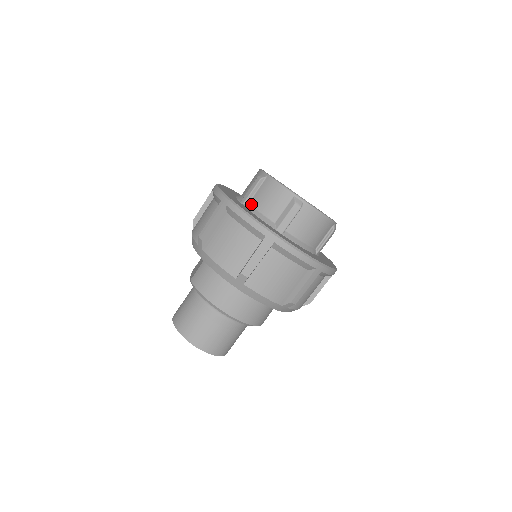
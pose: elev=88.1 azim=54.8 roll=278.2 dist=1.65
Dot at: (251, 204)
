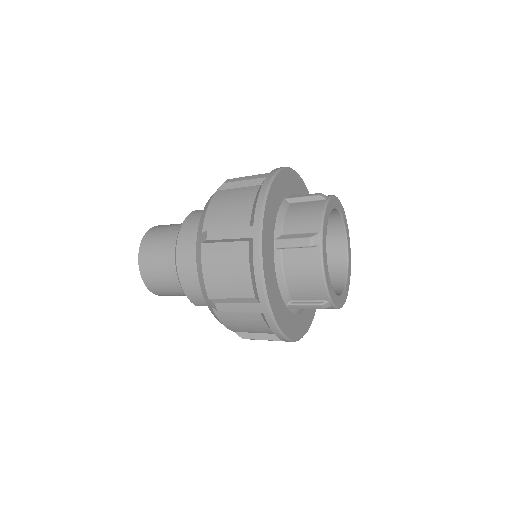
Dot at: (289, 205)
